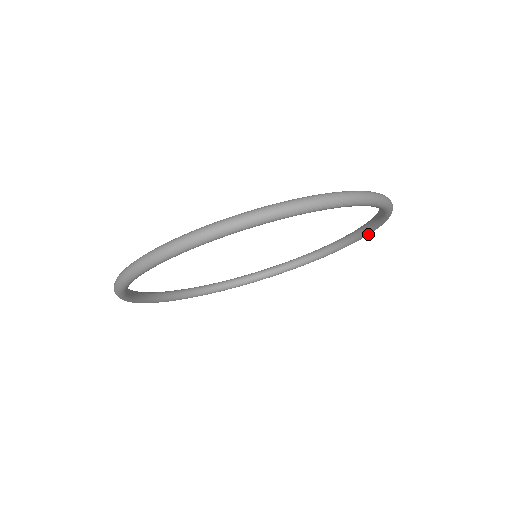
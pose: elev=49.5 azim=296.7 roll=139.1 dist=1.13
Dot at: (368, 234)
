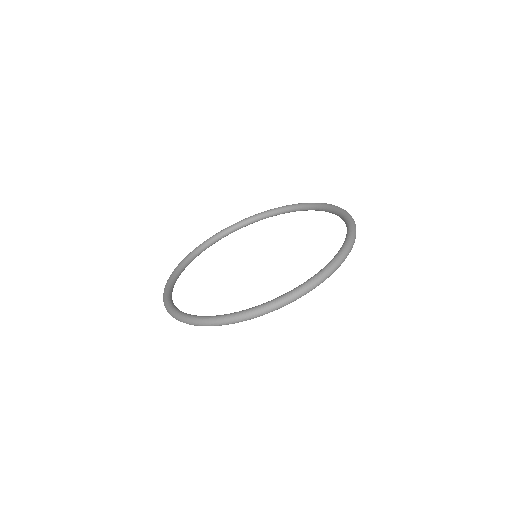
Dot at: (325, 211)
